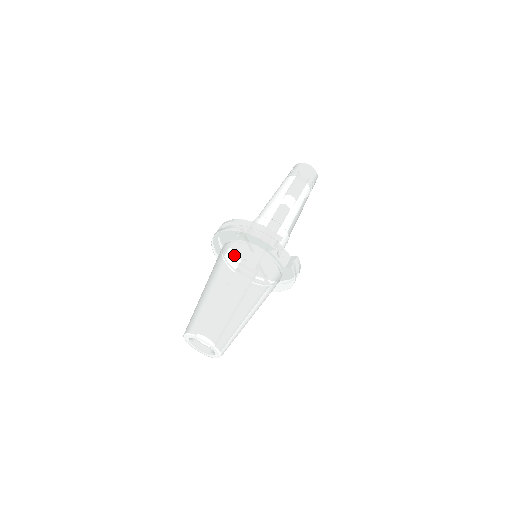
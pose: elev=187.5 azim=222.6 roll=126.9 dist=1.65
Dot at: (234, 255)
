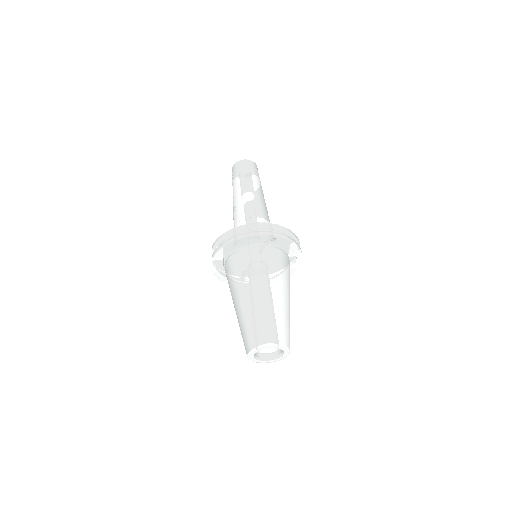
Dot at: (274, 260)
